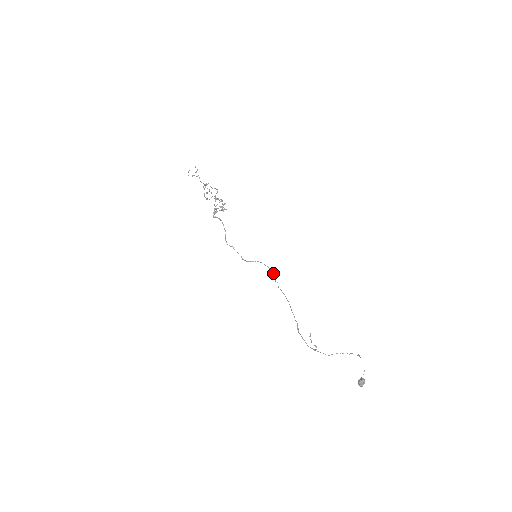
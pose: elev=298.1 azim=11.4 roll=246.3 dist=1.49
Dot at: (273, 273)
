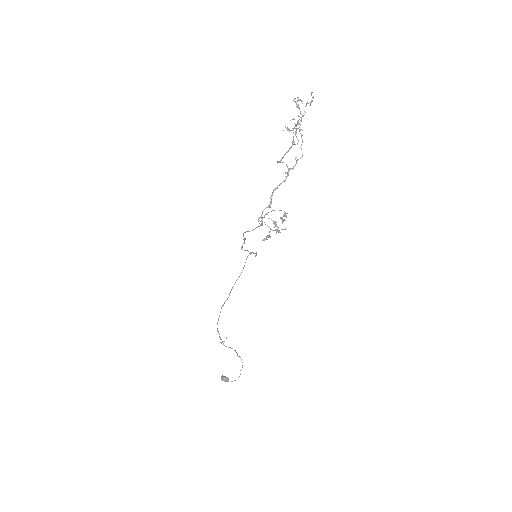
Dot at: (255, 253)
